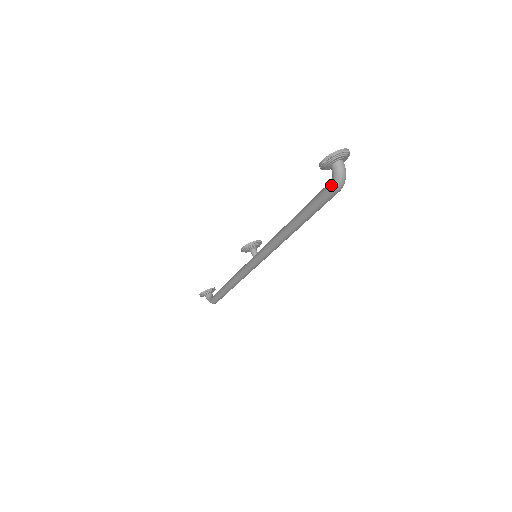
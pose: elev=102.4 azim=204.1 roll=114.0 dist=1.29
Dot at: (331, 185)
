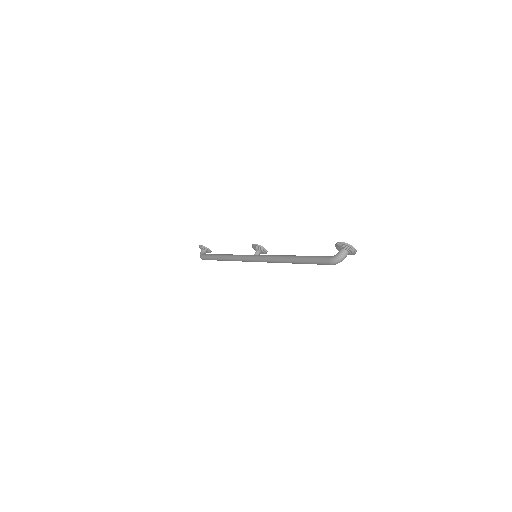
Dot at: (331, 257)
